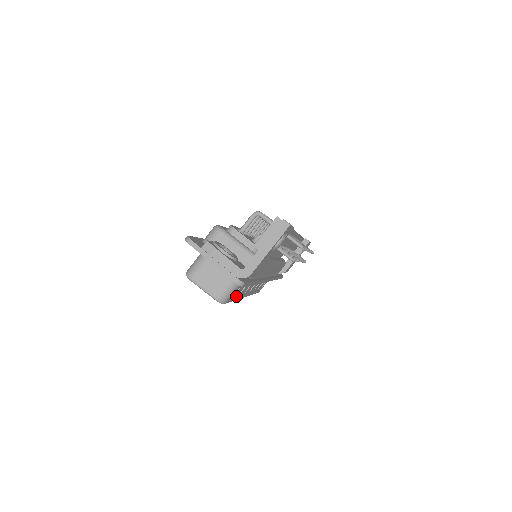
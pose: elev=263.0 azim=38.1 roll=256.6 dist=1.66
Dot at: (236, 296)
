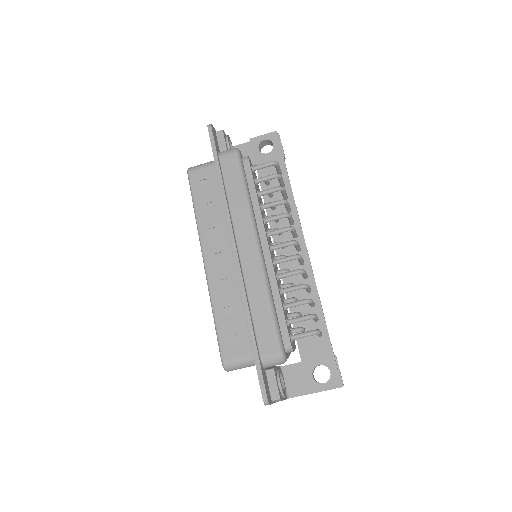
Dot at: occluded
